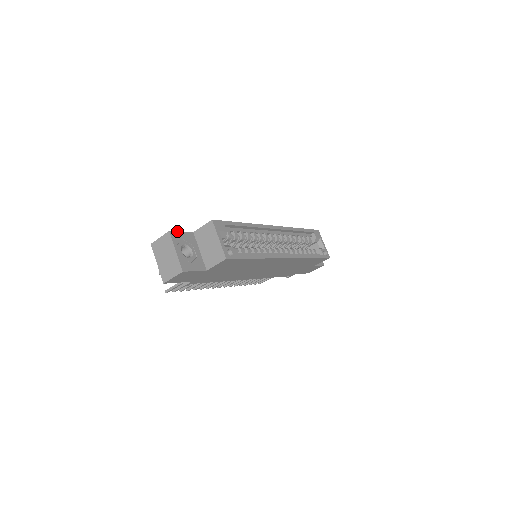
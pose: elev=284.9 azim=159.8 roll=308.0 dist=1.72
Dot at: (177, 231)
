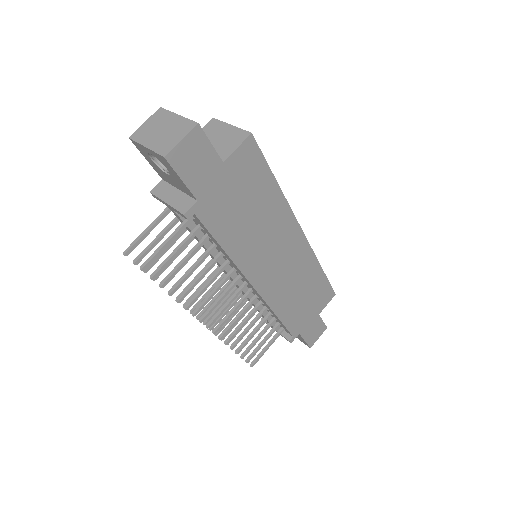
Dot at: occluded
